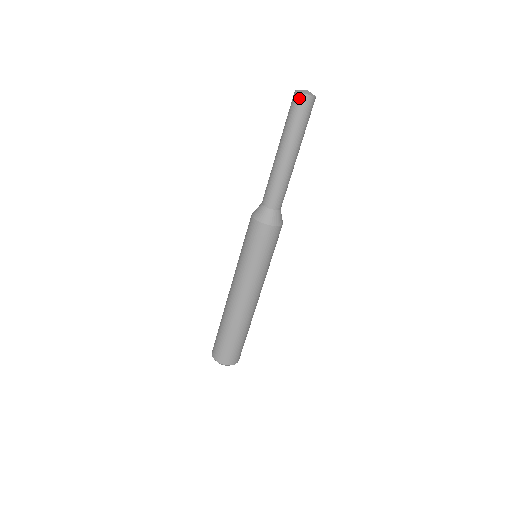
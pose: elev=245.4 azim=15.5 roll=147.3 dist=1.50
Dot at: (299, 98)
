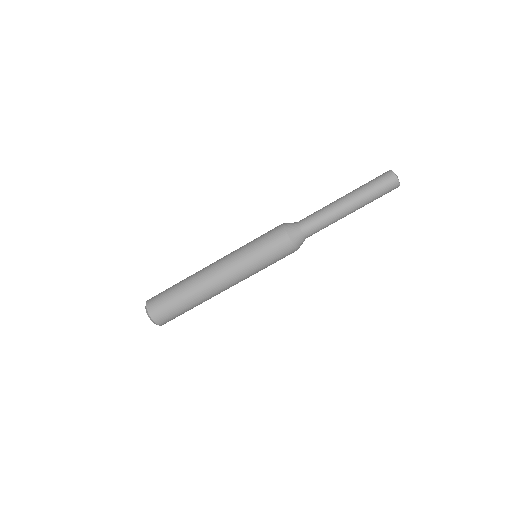
Dot at: (392, 178)
